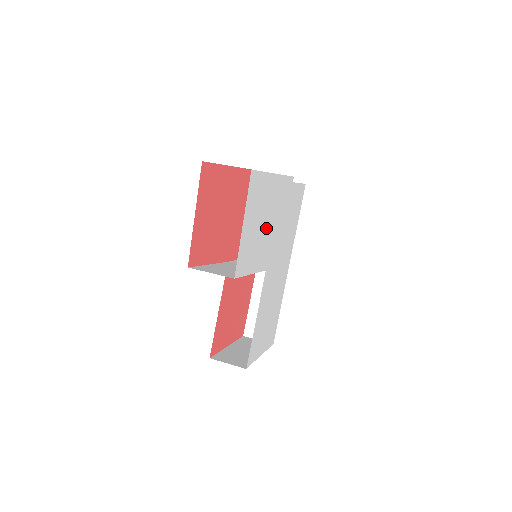
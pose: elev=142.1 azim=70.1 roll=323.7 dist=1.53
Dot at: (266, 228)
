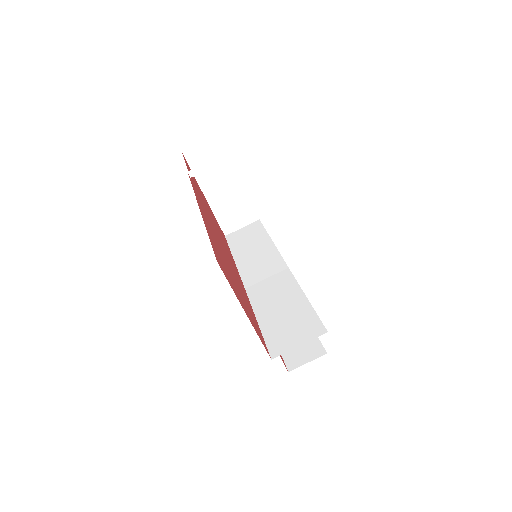
Dot at: occluded
